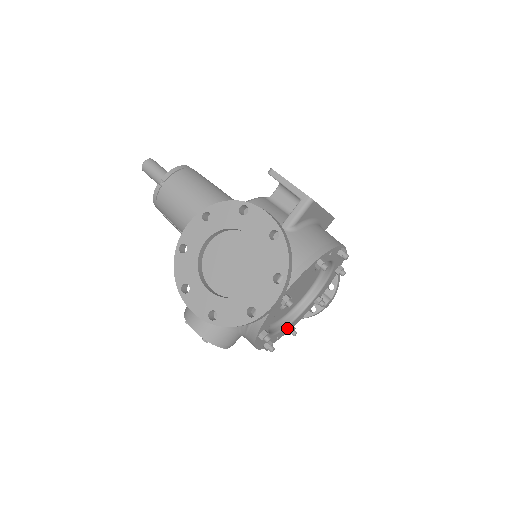
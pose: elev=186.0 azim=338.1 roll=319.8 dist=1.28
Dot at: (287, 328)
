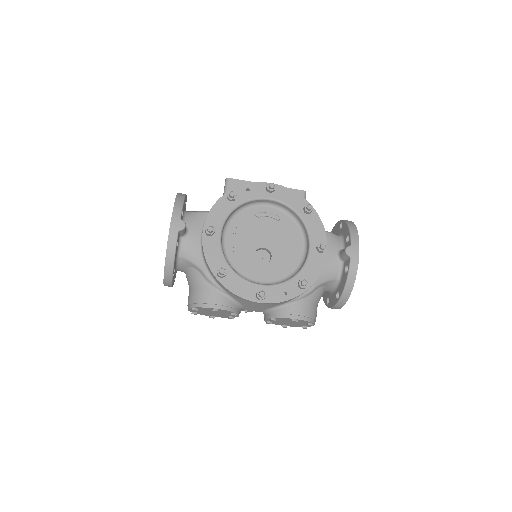
Dot at: (294, 283)
